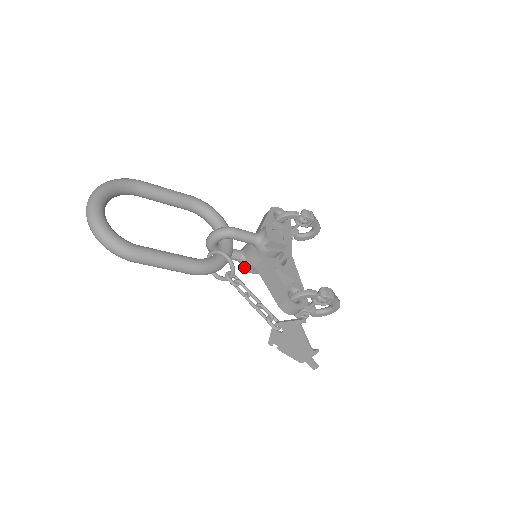
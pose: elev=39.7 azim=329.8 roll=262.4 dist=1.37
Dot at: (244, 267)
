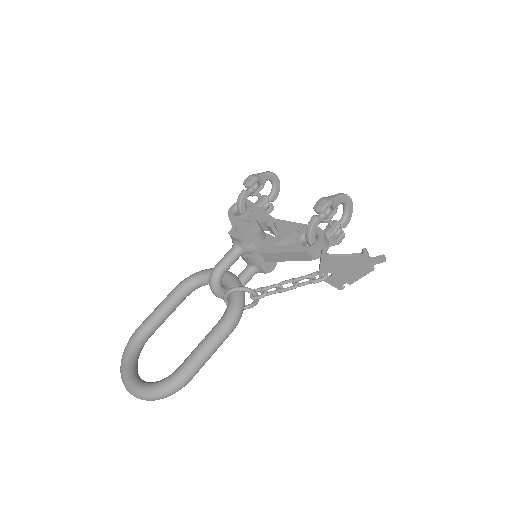
Dot at: (263, 272)
